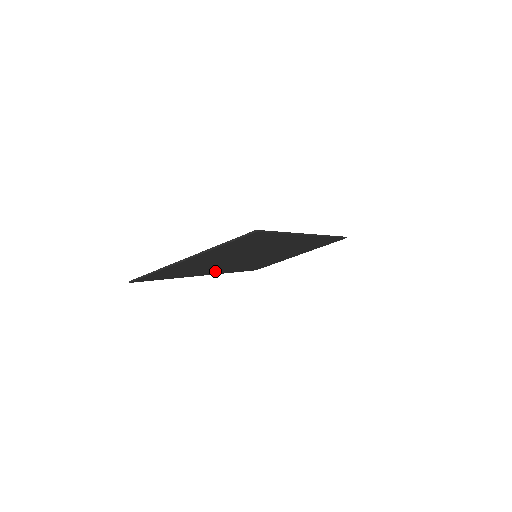
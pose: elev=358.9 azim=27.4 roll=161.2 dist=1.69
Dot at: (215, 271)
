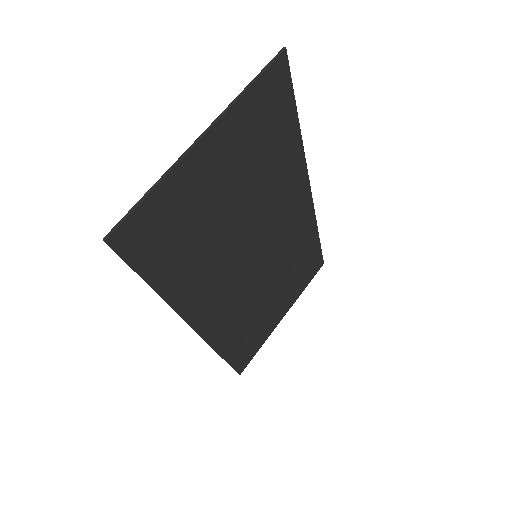
Dot at: (208, 312)
